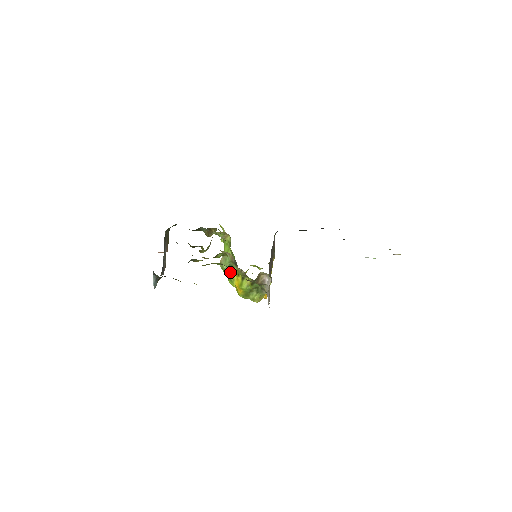
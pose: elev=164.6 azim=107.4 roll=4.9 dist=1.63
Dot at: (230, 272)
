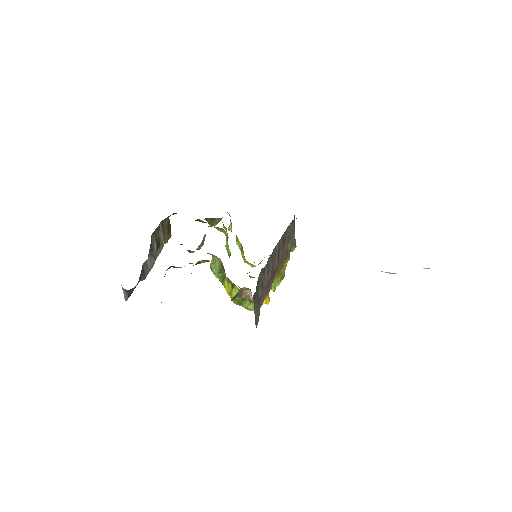
Dot at: (221, 277)
